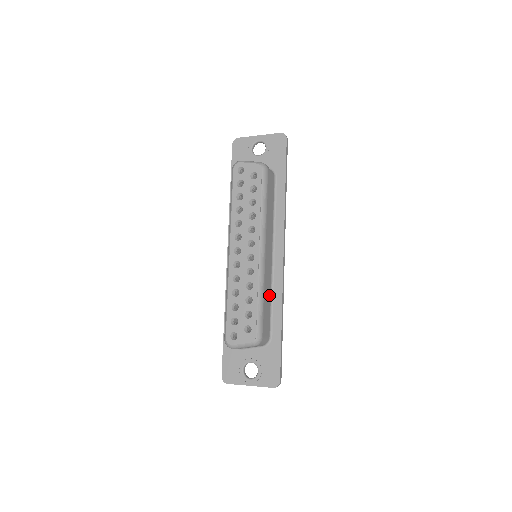
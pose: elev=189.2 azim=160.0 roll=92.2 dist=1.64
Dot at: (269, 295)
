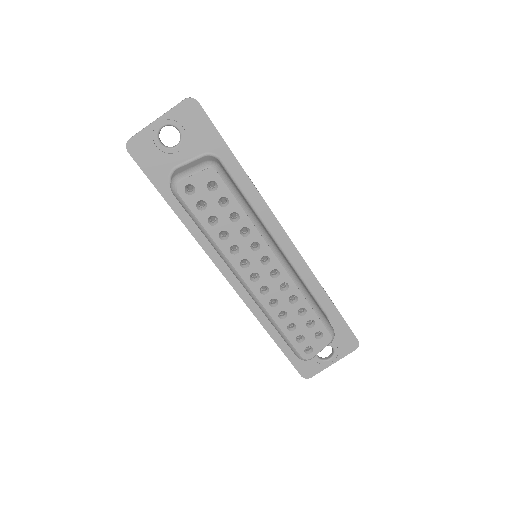
Dot at: (304, 285)
